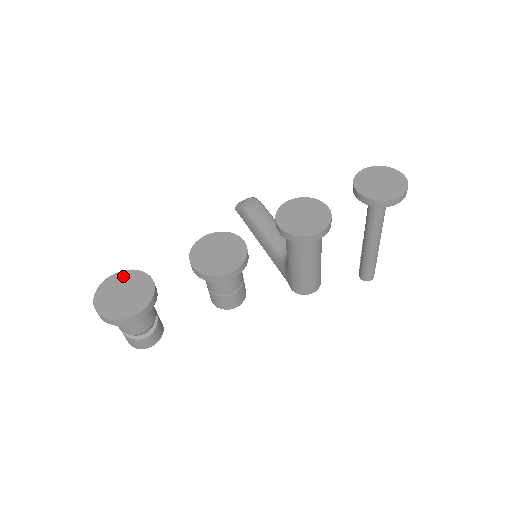
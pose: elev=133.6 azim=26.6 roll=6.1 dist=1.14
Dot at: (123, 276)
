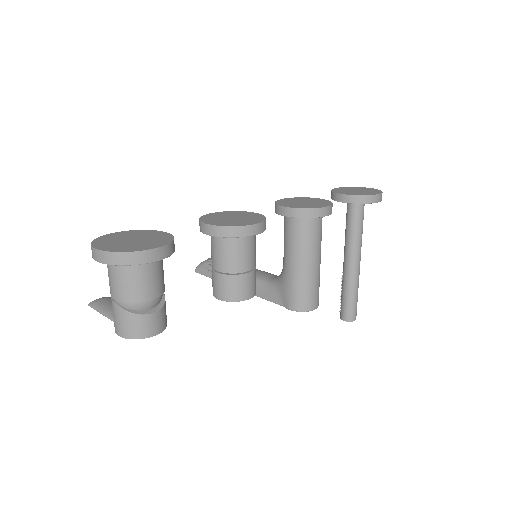
Dot at: (124, 233)
